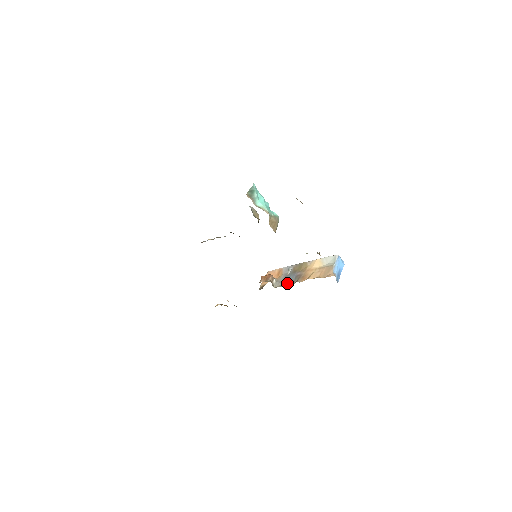
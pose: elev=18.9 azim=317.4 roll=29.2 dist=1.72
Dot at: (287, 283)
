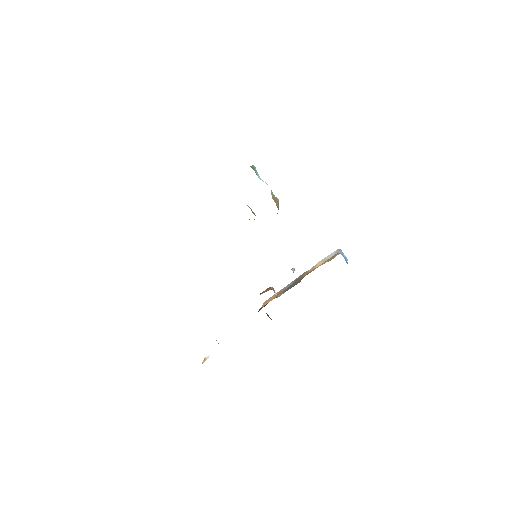
Dot at: (291, 287)
